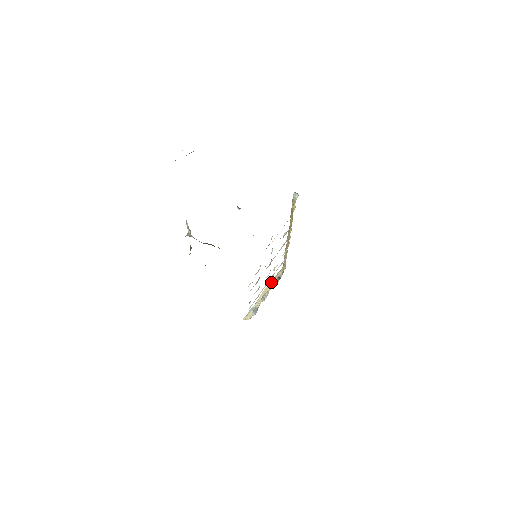
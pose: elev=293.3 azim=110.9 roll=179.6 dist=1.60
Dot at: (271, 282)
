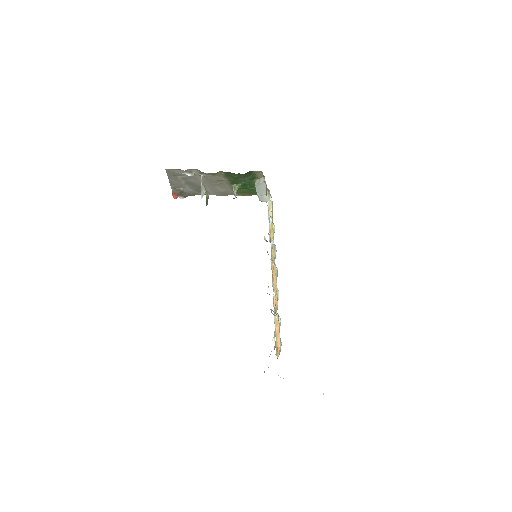
Dot at: occluded
